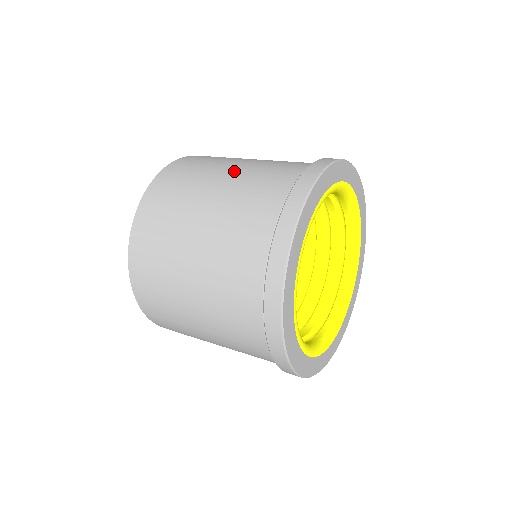
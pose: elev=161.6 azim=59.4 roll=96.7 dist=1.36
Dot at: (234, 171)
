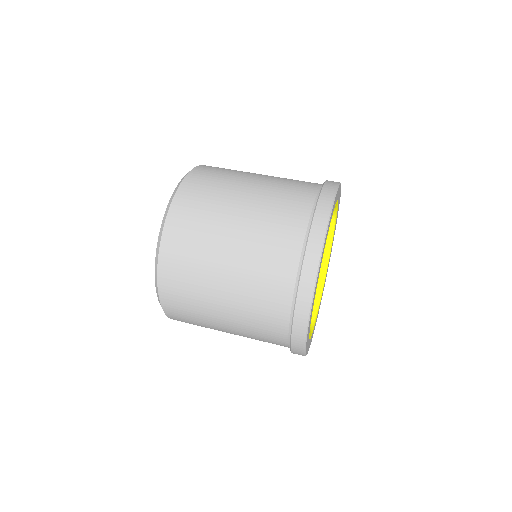
Dot at: (266, 175)
